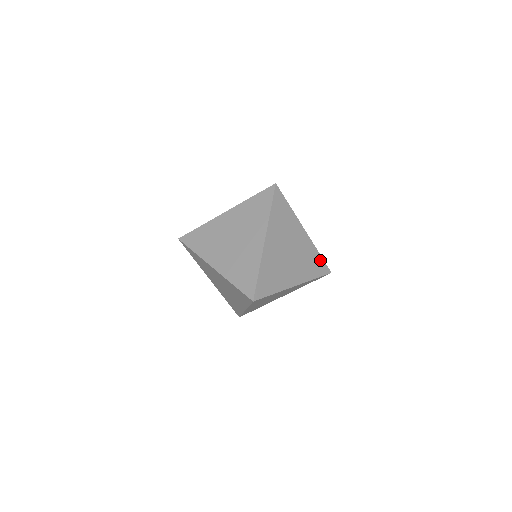
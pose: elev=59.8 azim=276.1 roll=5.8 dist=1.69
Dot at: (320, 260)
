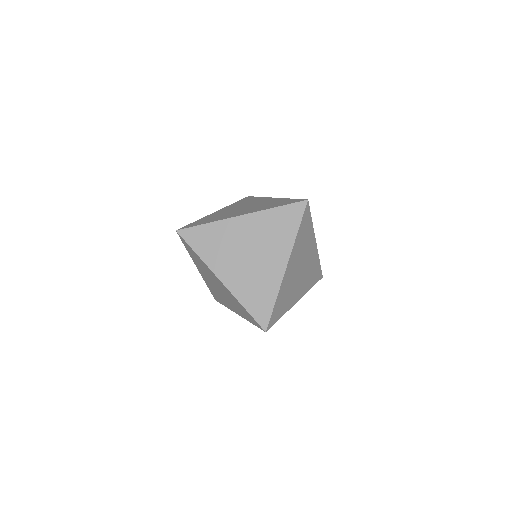
Dot at: (319, 268)
